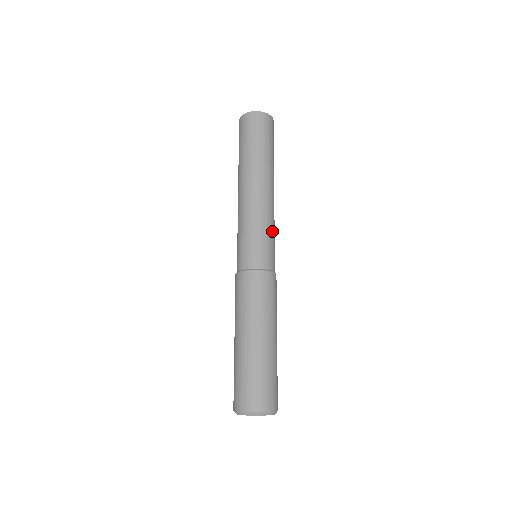
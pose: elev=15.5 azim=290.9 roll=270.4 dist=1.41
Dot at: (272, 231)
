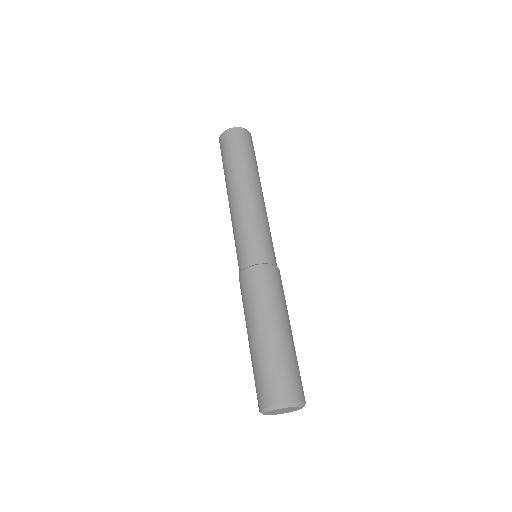
Dot at: (267, 229)
